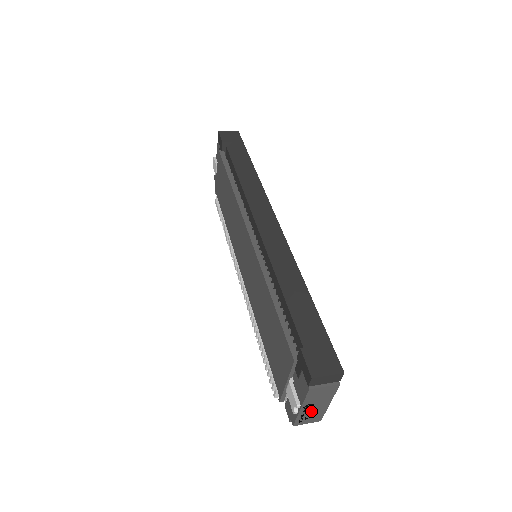
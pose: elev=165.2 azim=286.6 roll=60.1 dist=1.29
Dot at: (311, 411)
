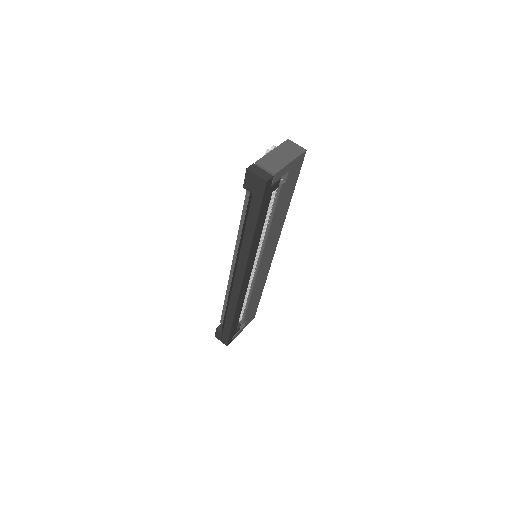
Dot at: occluded
